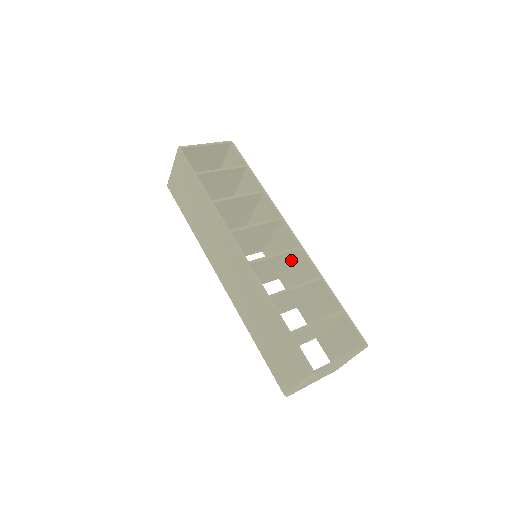
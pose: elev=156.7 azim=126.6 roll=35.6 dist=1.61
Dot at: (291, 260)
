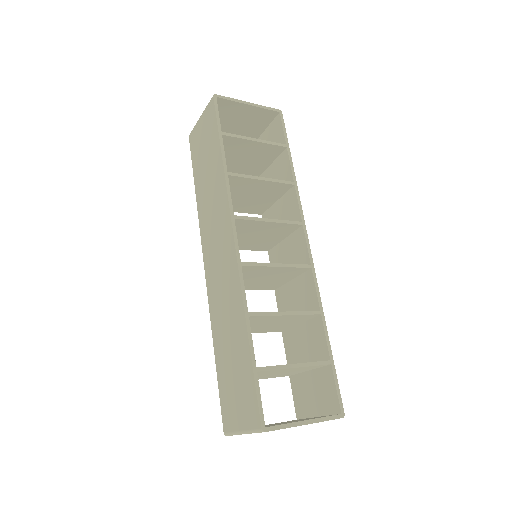
Dot at: (295, 276)
